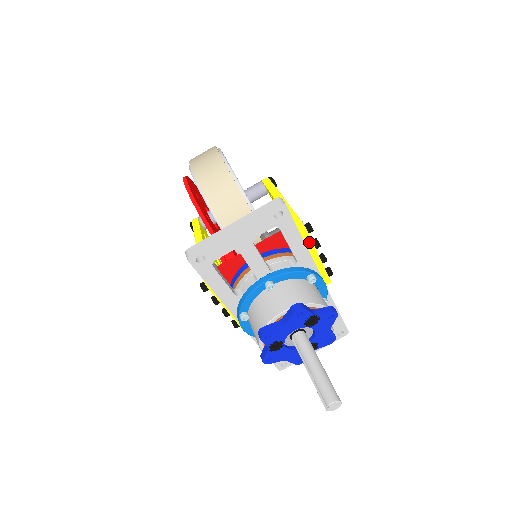
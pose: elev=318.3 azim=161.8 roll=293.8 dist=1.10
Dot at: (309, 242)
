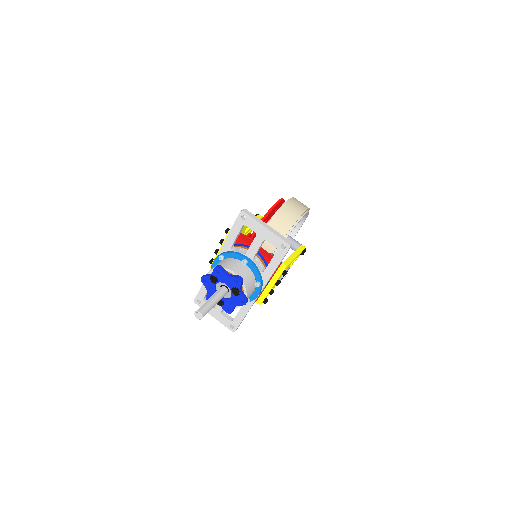
Dot at: (277, 277)
